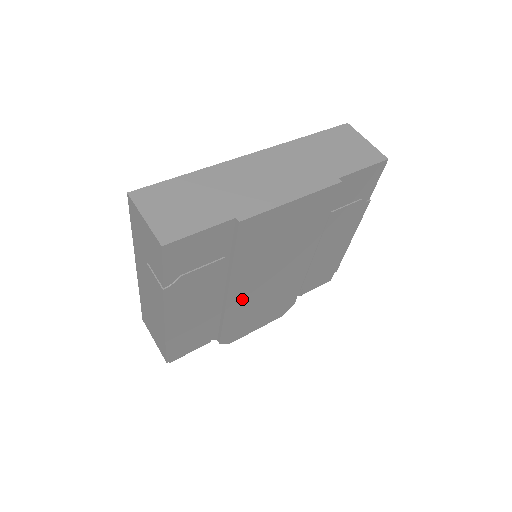
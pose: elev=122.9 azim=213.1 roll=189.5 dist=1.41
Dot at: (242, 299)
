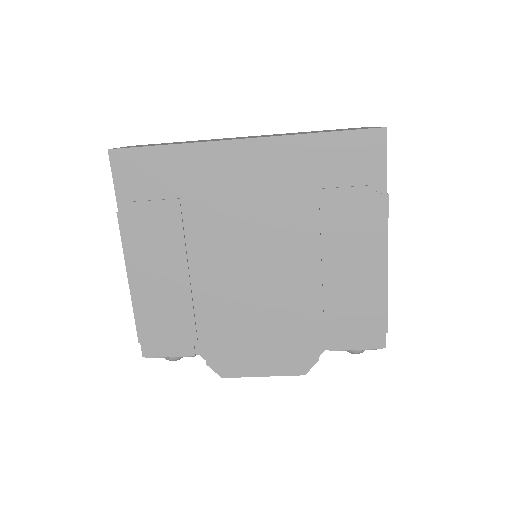
Dot at: (219, 286)
